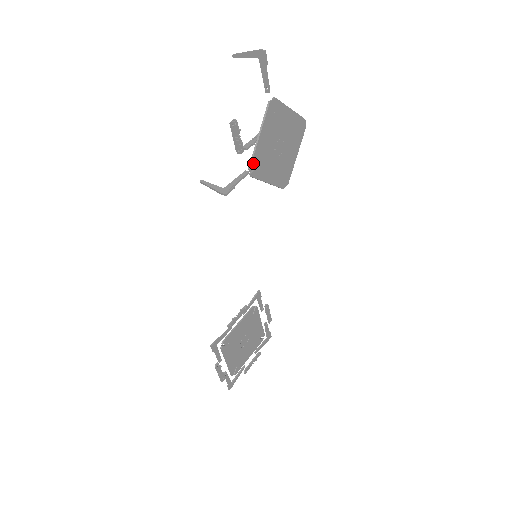
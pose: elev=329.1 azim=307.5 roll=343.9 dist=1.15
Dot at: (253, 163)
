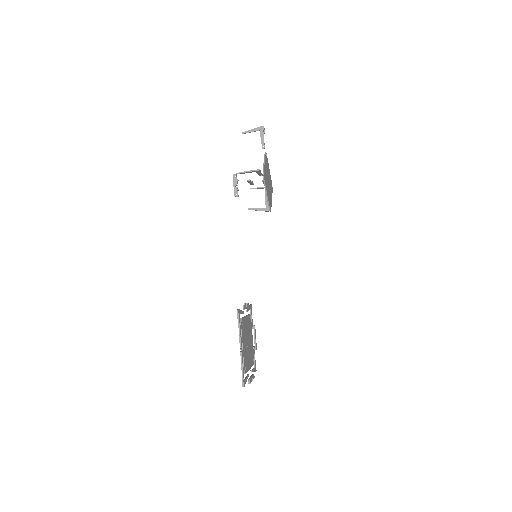
Dot at: (264, 172)
